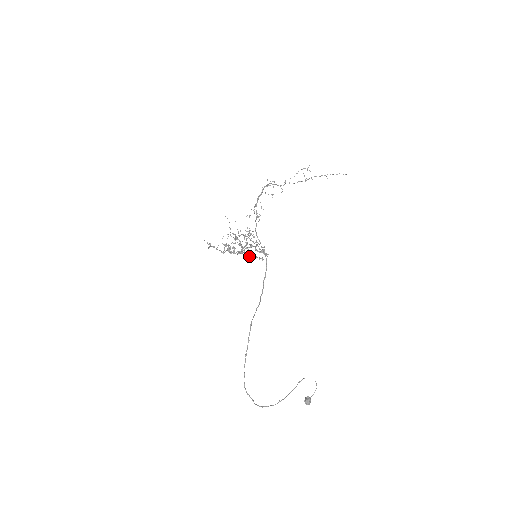
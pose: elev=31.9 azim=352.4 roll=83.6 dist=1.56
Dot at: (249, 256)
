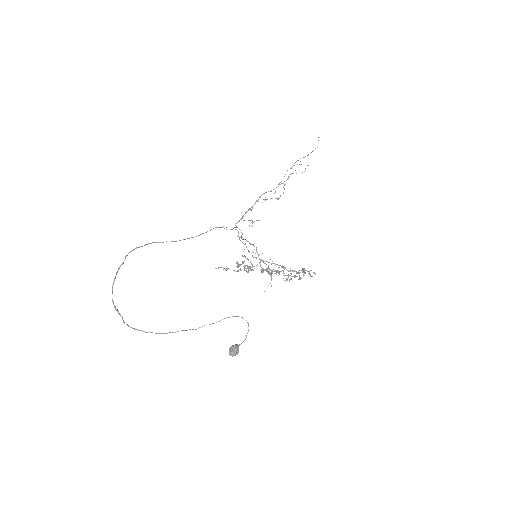
Dot at: (272, 272)
